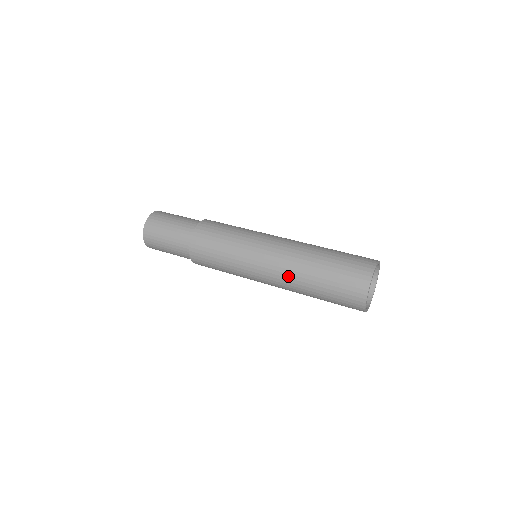
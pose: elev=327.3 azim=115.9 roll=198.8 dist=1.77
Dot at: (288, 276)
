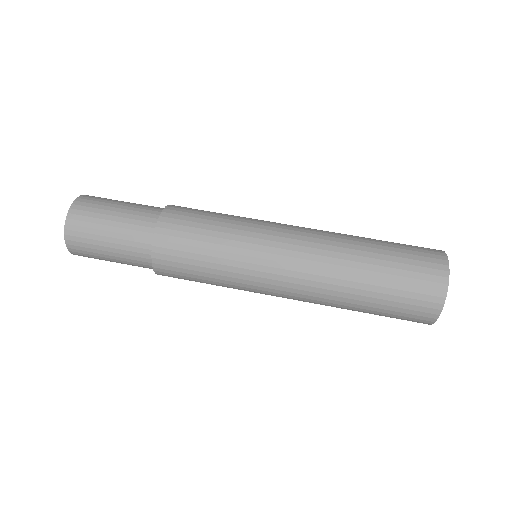
Dot at: occluded
